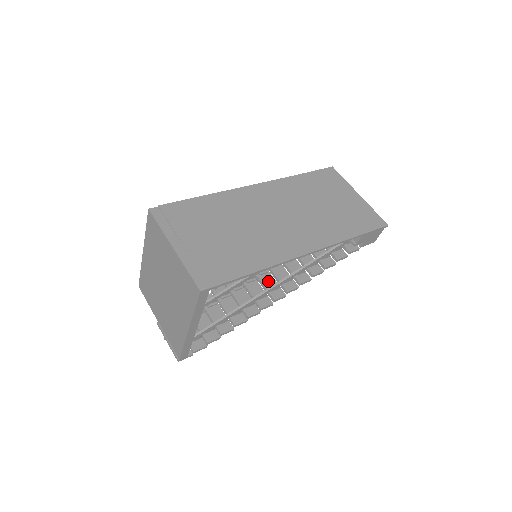
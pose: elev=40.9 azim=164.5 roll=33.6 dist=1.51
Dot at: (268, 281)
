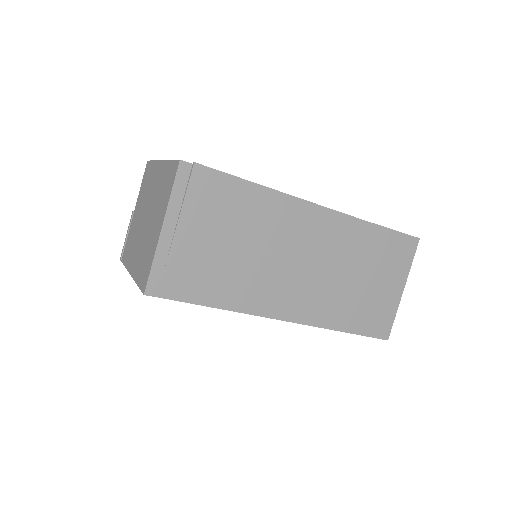
Dot at: occluded
